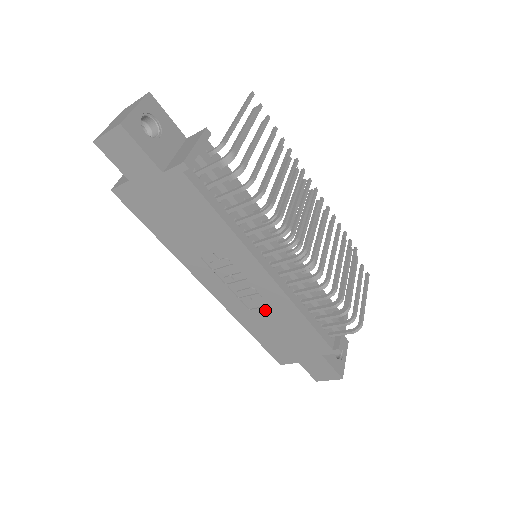
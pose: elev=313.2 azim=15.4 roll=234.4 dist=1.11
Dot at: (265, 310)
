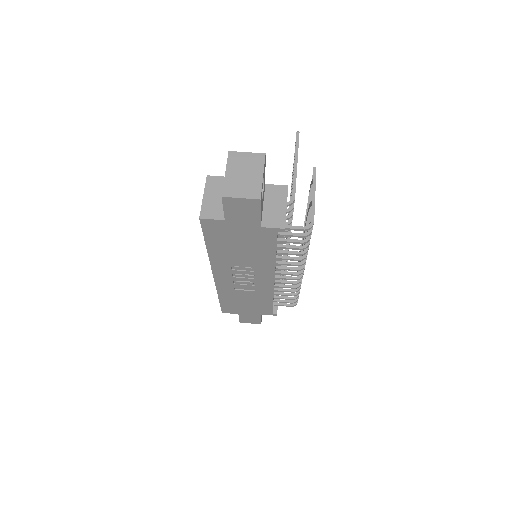
Dot at: (247, 292)
